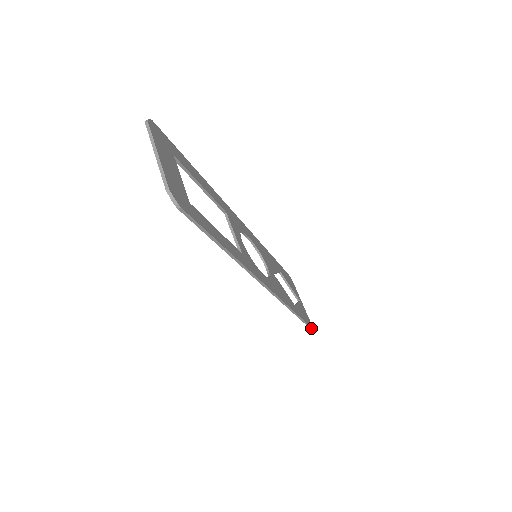
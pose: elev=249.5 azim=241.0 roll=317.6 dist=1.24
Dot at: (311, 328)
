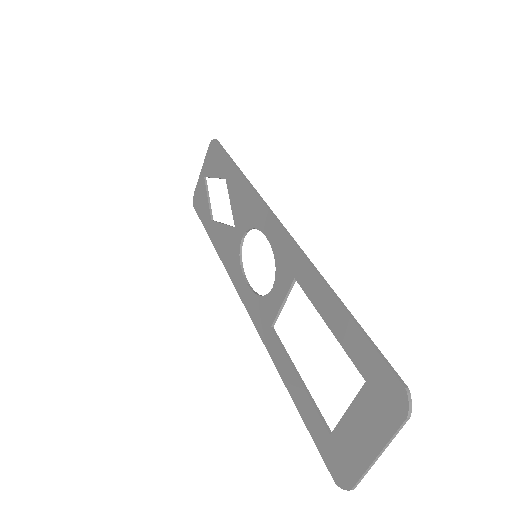
Dot at: (194, 206)
